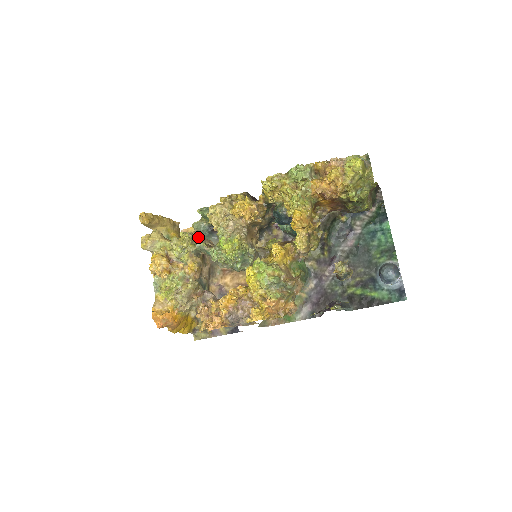
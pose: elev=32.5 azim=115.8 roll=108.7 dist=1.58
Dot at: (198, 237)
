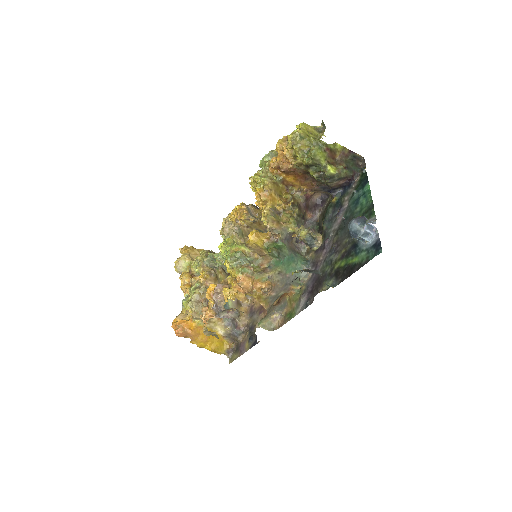
Dot at: occluded
